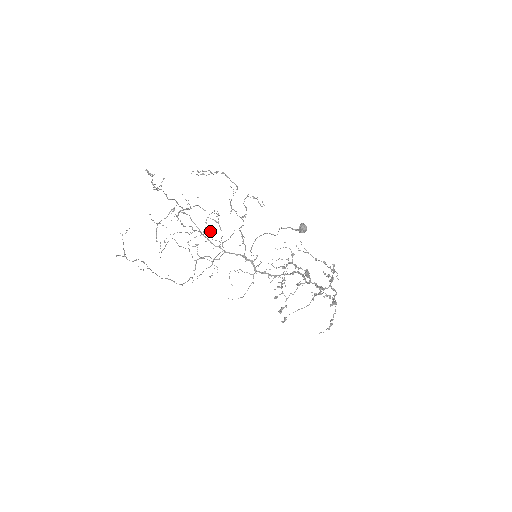
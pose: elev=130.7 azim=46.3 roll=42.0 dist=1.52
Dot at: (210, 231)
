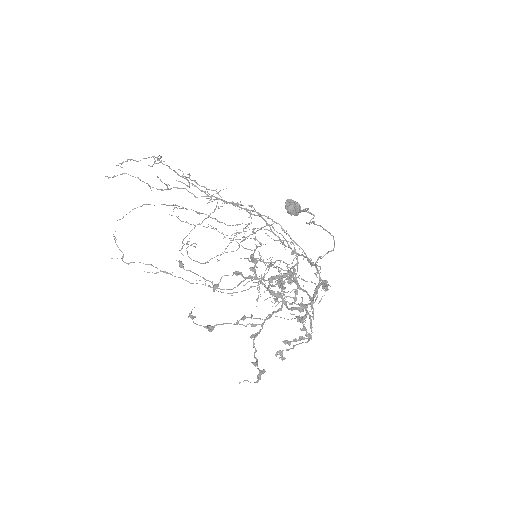
Dot at: occluded
